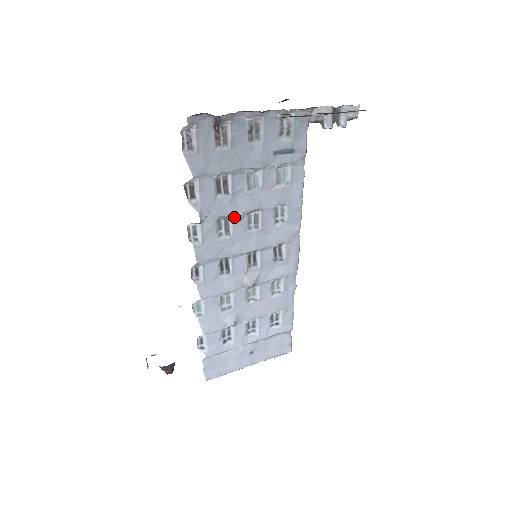
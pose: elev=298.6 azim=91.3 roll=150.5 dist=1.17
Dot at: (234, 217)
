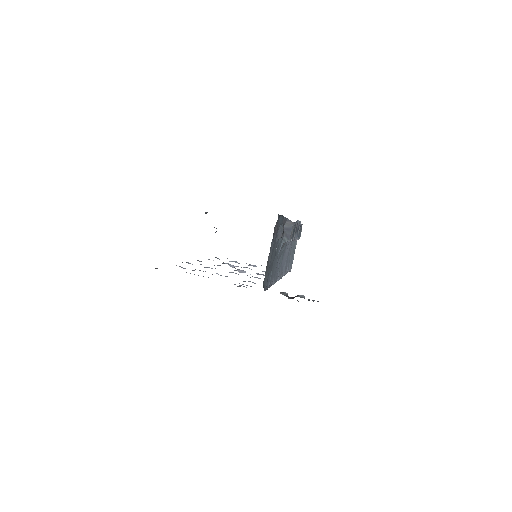
Dot at: occluded
